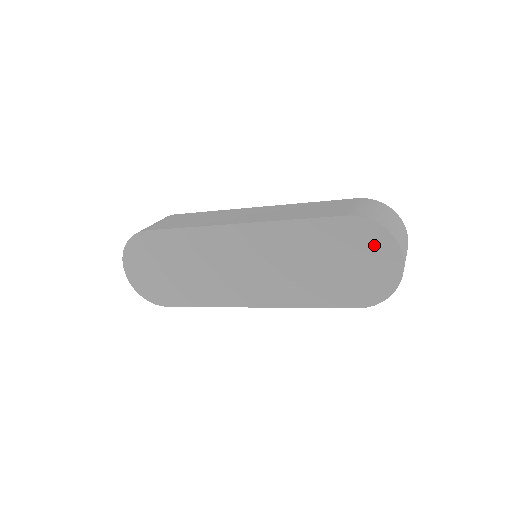
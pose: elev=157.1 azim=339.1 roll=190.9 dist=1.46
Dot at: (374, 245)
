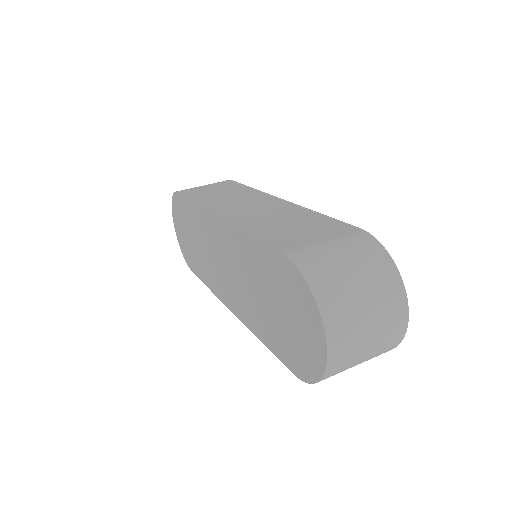
Dot at: (302, 306)
